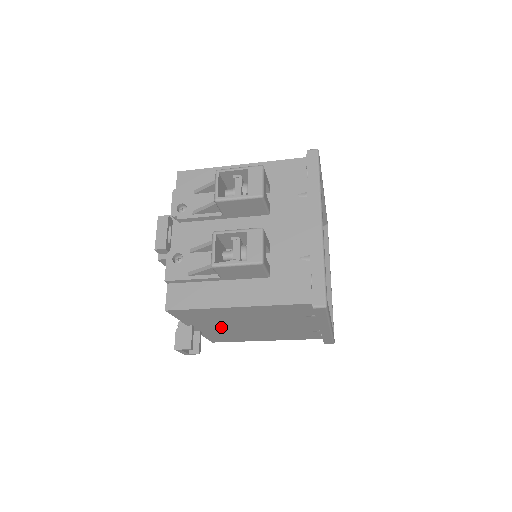
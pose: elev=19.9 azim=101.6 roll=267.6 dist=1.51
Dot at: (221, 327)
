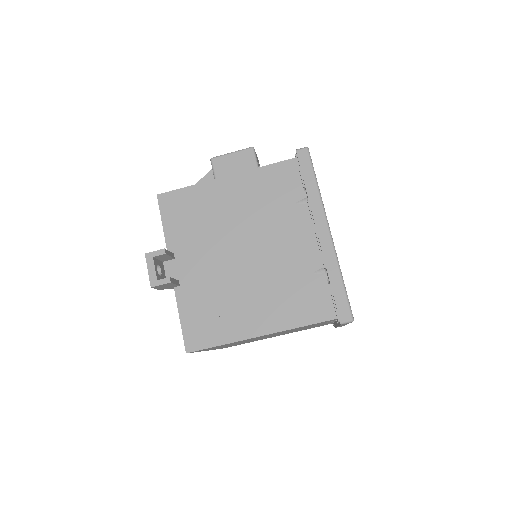
Dot at: (205, 261)
